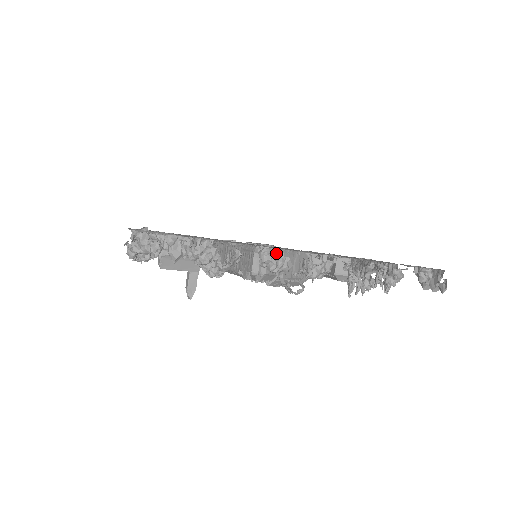
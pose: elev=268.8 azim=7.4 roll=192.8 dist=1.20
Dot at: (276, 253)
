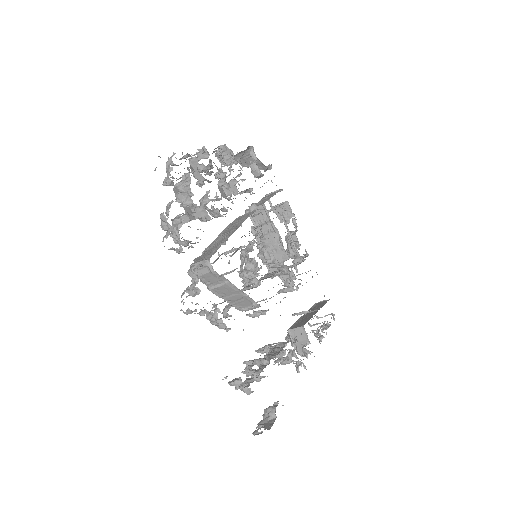
Dot at: (220, 277)
